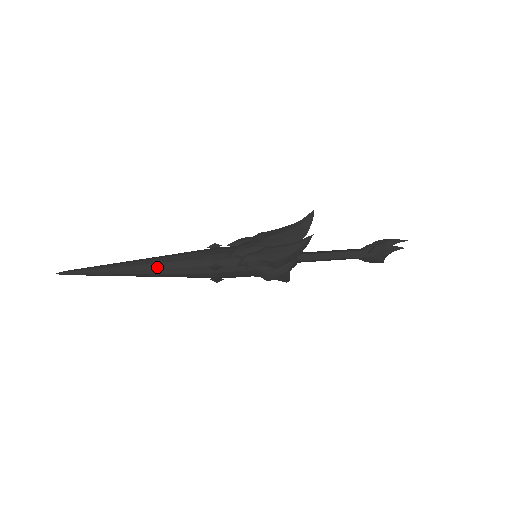
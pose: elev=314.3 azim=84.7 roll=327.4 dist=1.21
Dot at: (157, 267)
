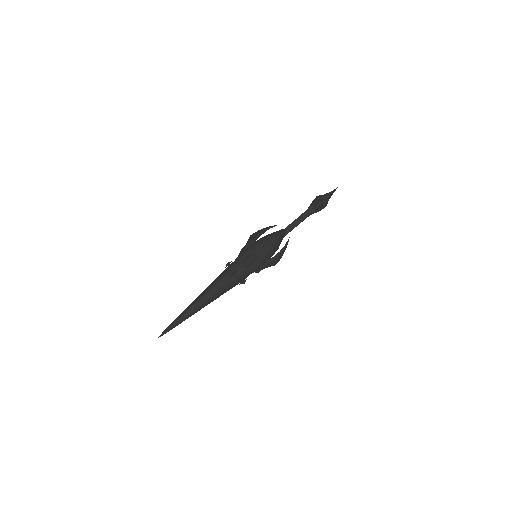
Dot at: occluded
